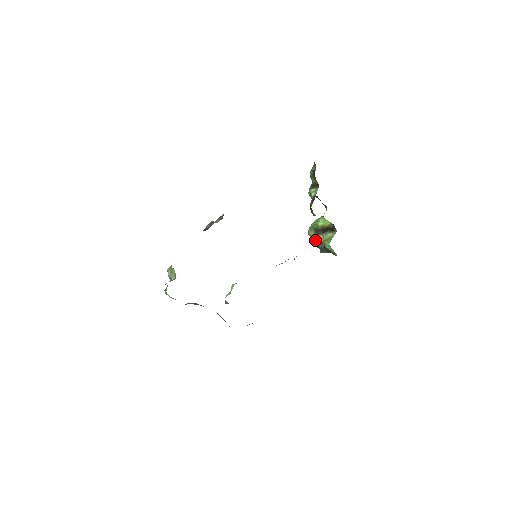
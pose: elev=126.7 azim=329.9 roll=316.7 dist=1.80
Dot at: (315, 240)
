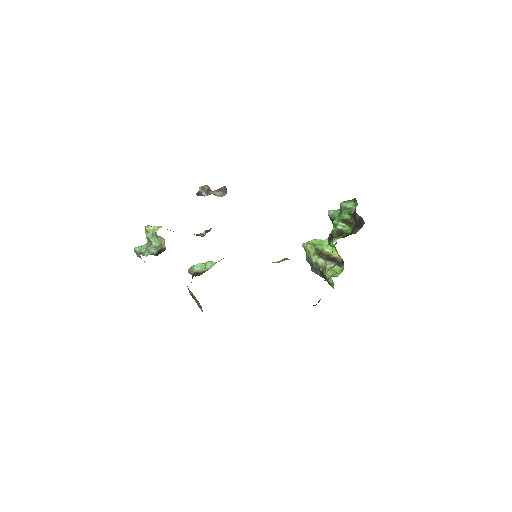
Dot at: (312, 258)
